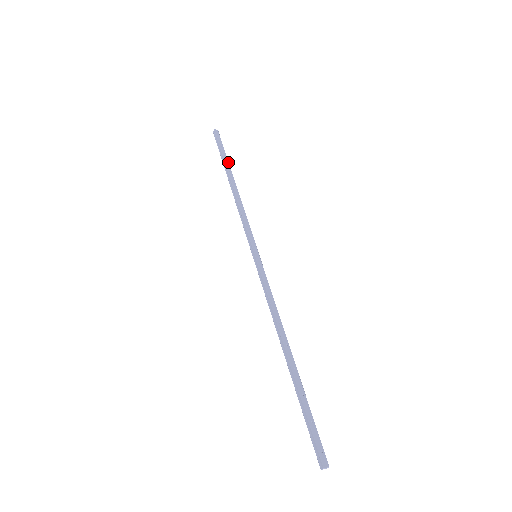
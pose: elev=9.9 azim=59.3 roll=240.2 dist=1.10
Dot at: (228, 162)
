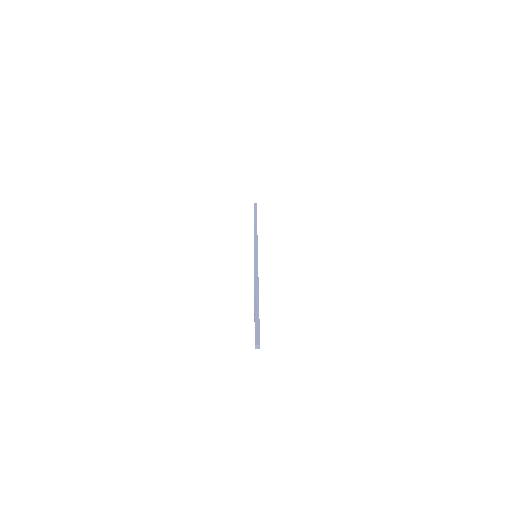
Dot at: (256, 216)
